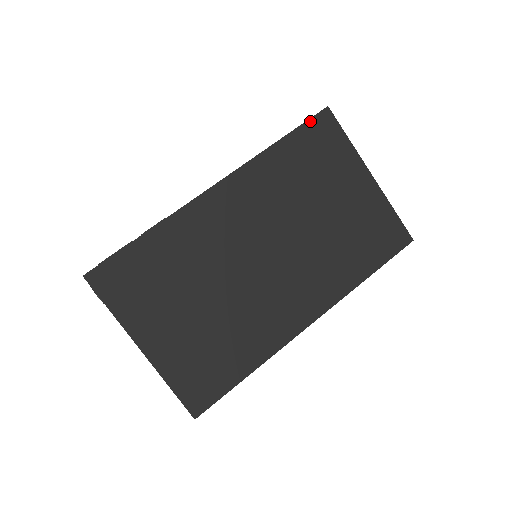
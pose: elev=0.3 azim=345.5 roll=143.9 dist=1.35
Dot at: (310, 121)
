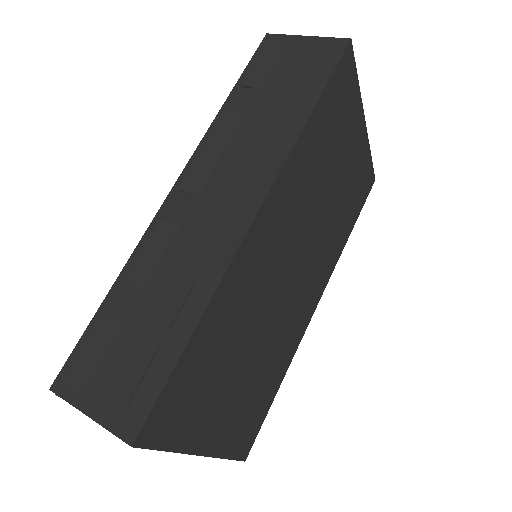
Dot at: (337, 69)
